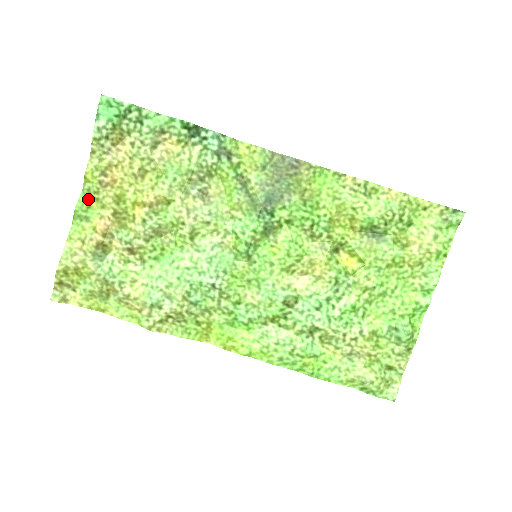
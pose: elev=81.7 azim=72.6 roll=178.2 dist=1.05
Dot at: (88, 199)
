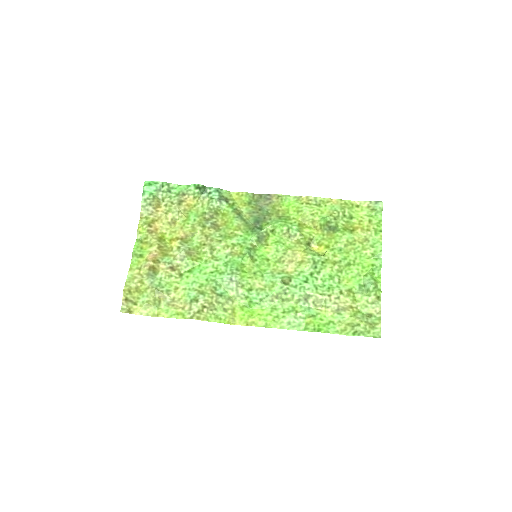
Dot at: (141, 244)
